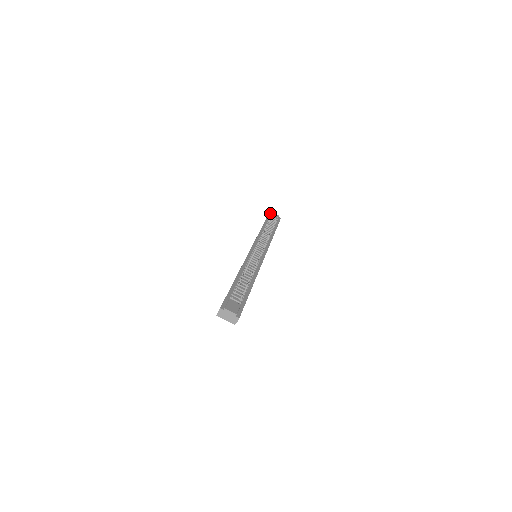
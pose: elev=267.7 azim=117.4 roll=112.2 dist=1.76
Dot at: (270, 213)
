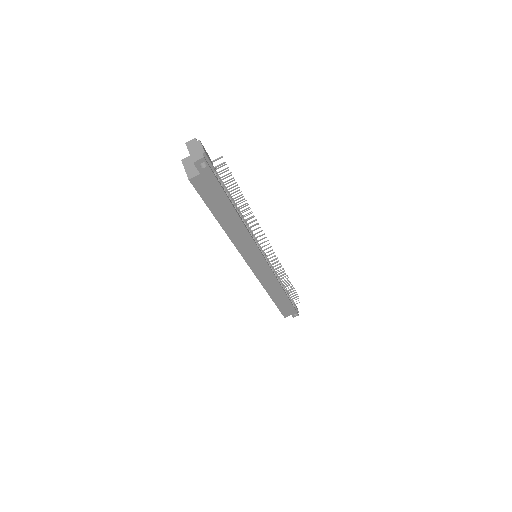
Dot at: occluded
